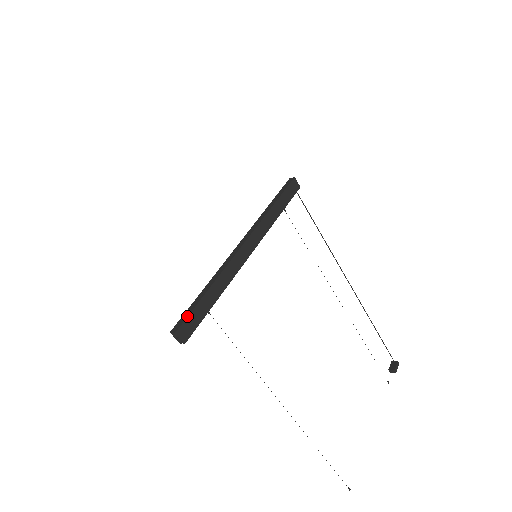
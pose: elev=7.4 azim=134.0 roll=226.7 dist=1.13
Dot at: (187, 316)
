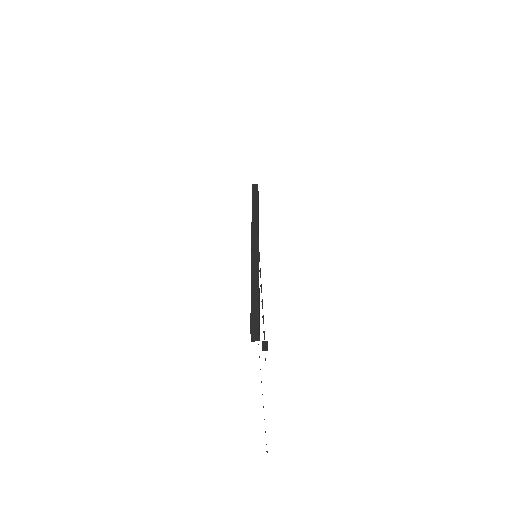
Dot at: occluded
